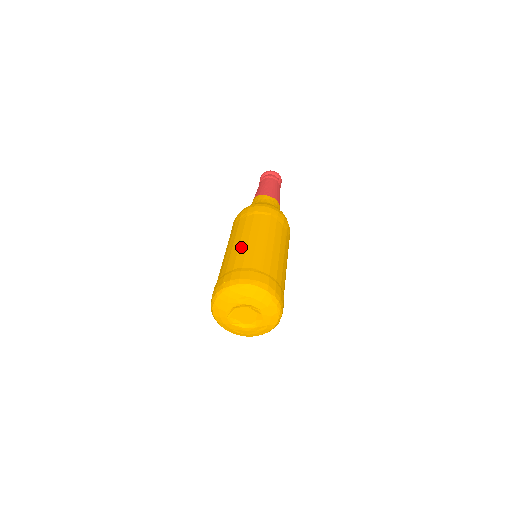
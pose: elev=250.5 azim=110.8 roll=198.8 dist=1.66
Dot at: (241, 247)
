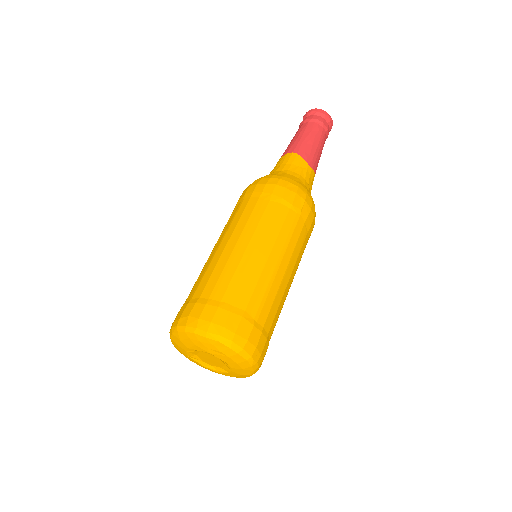
Dot at: (244, 262)
